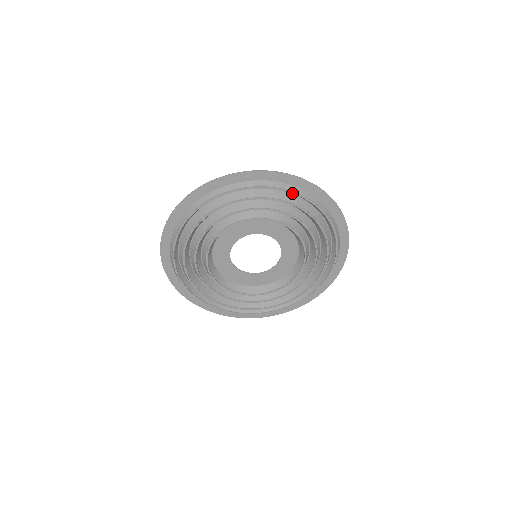
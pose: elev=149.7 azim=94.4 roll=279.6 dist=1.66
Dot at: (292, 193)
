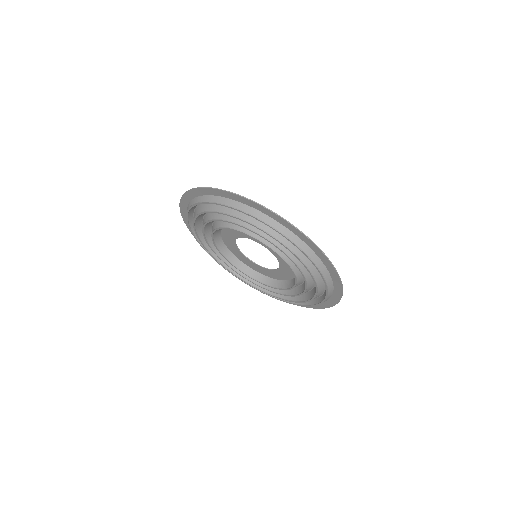
Dot at: (297, 247)
